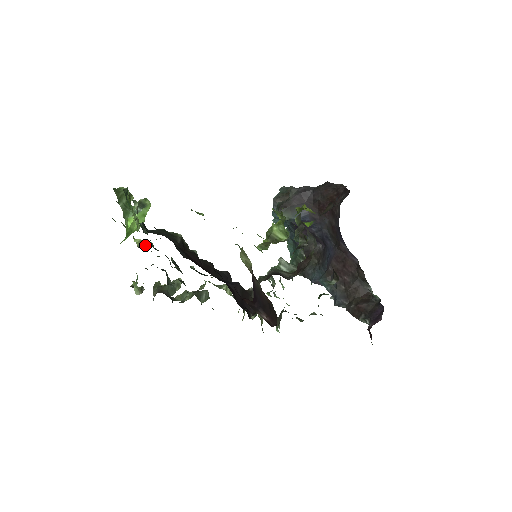
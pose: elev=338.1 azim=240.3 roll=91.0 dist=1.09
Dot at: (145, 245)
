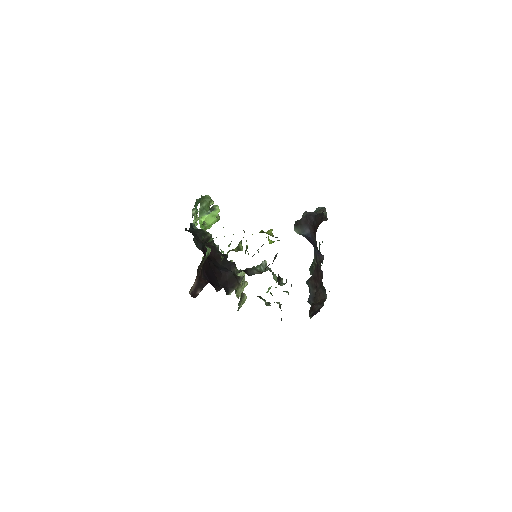
Dot at: occluded
